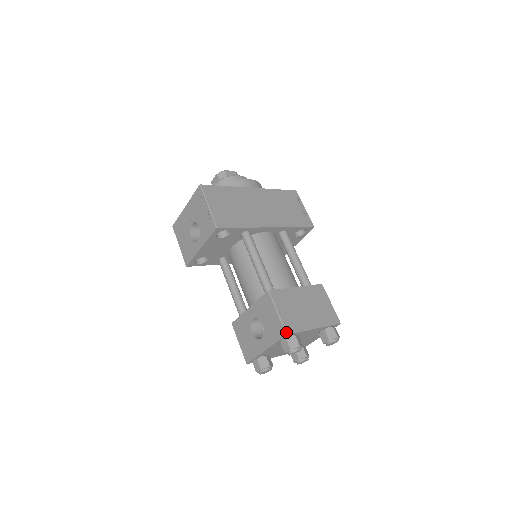
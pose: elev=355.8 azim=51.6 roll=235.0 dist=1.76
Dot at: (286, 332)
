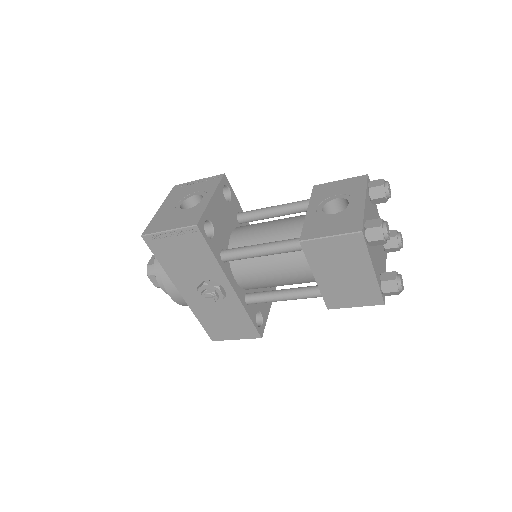
Dot at: (365, 175)
